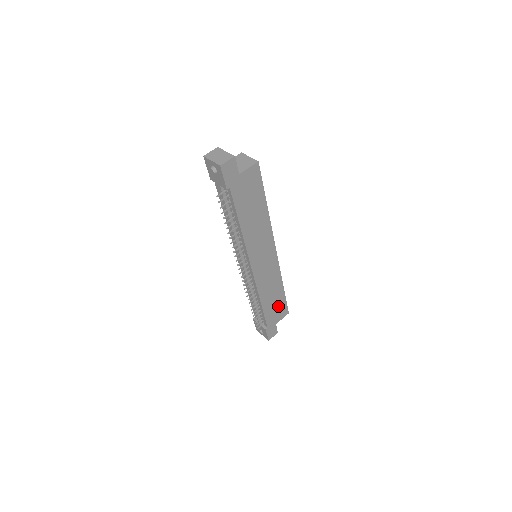
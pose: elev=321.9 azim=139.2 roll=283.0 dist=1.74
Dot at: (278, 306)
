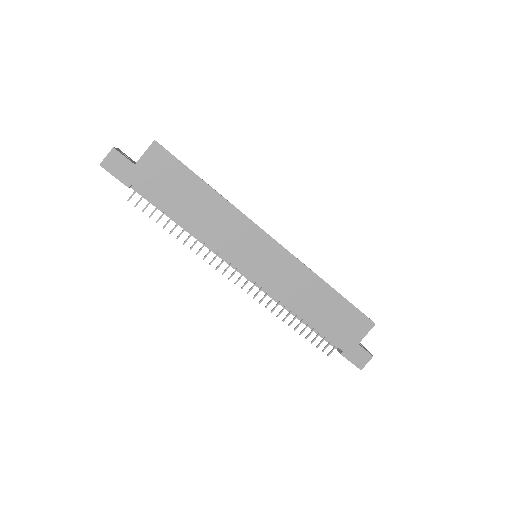
Dot at: (342, 316)
